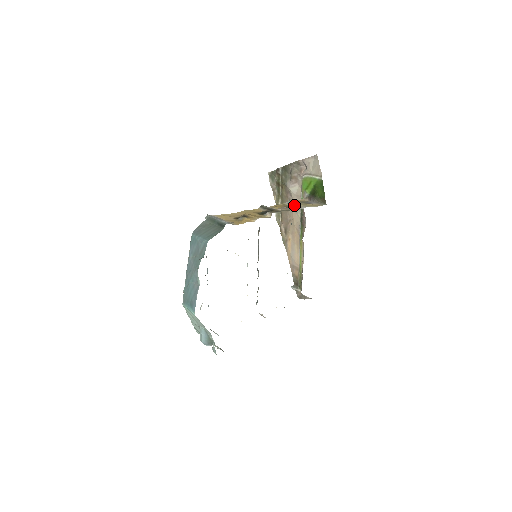
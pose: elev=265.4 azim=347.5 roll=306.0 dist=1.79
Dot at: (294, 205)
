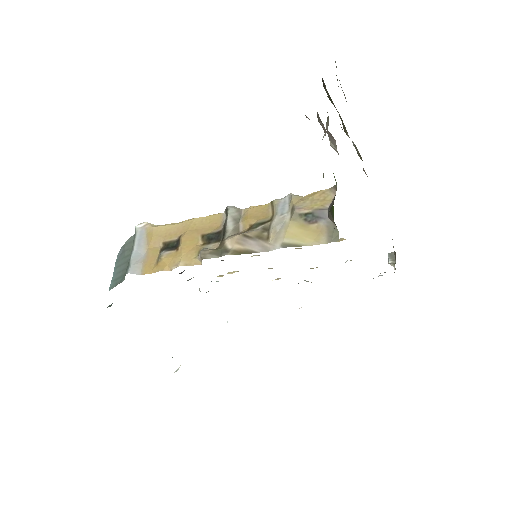
Dot at: (272, 227)
